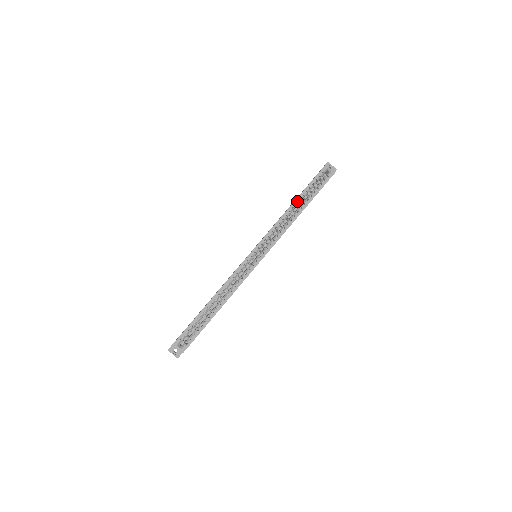
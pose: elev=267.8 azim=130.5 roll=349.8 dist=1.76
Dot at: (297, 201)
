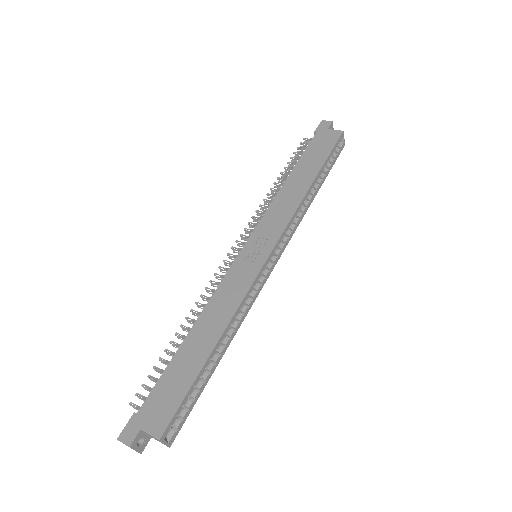
Dot at: (316, 179)
